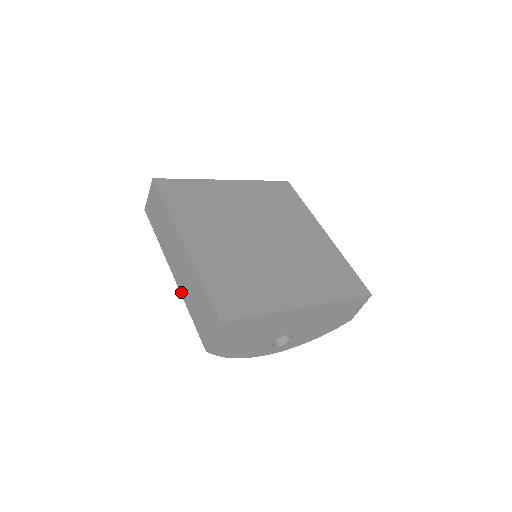
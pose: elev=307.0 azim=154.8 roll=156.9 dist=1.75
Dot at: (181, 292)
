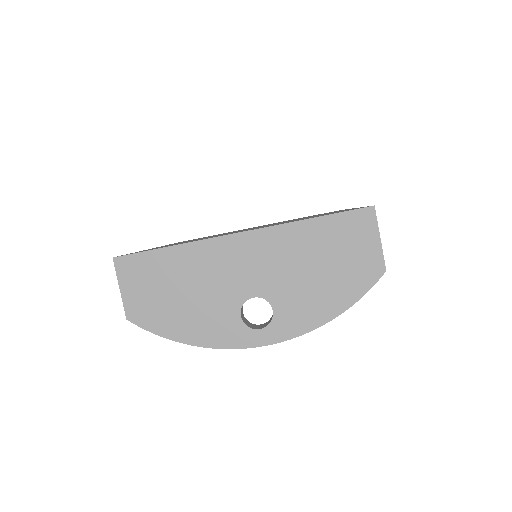
Dot at: occluded
